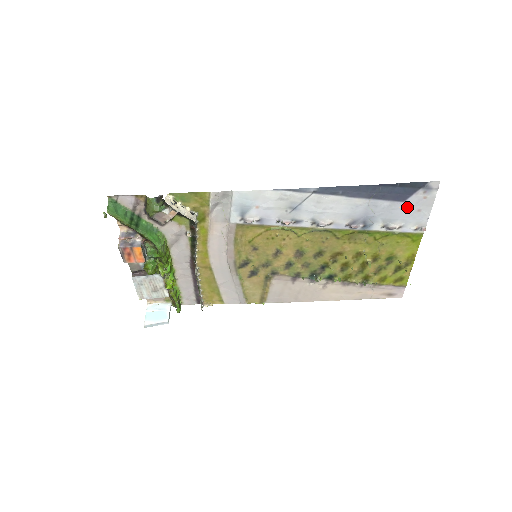
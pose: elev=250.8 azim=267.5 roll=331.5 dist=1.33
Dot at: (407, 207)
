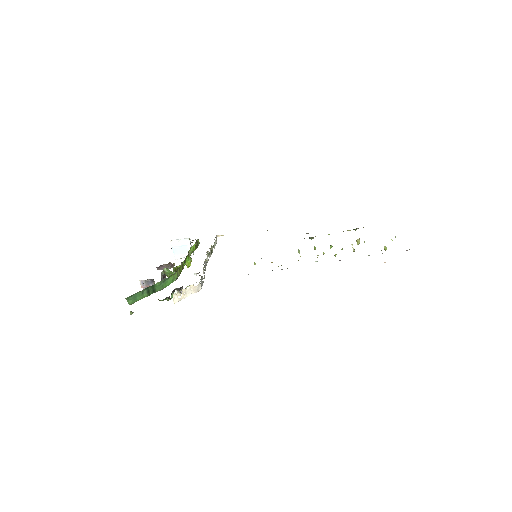
Dot at: occluded
